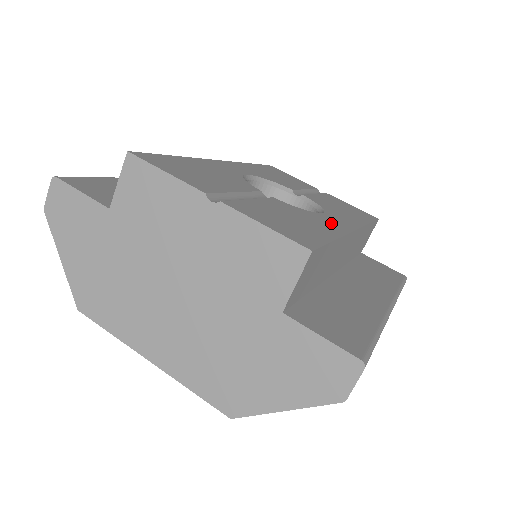
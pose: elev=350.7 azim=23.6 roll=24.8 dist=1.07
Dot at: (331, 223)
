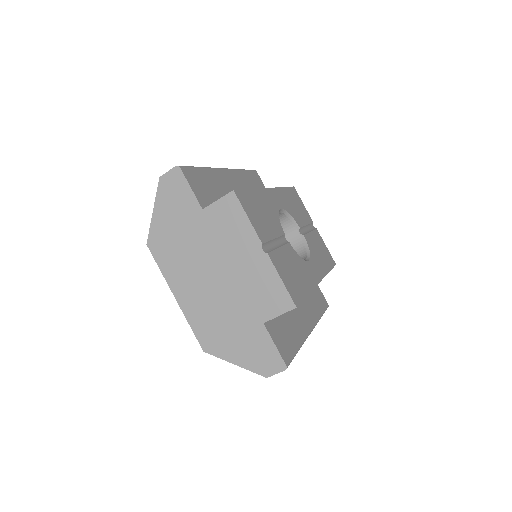
Dot at: (310, 274)
